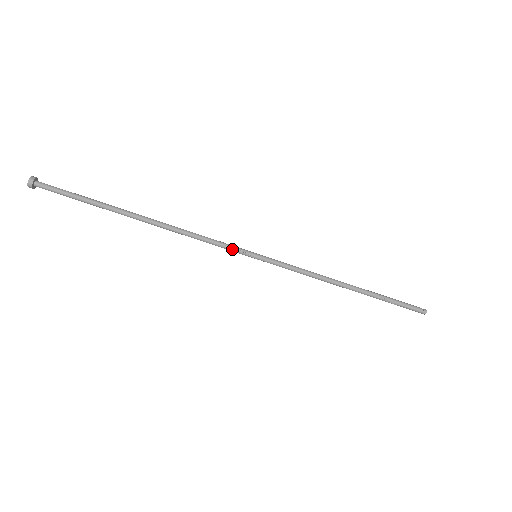
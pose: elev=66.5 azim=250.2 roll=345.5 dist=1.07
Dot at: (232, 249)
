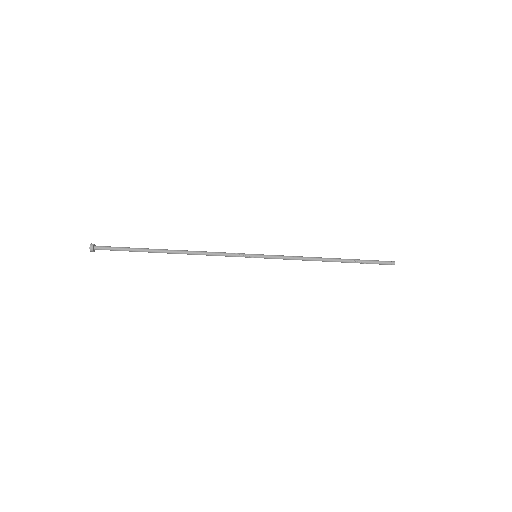
Dot at: (237, 256)
